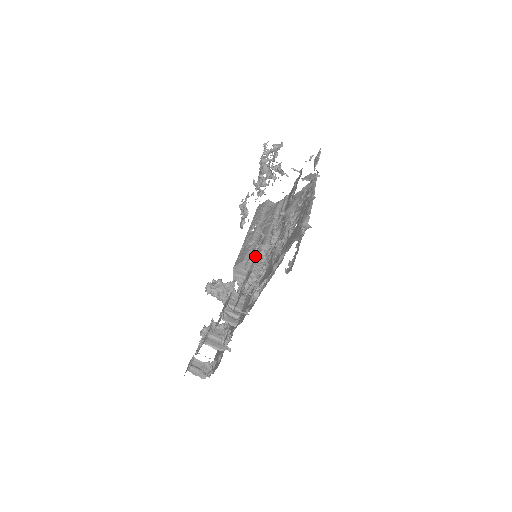
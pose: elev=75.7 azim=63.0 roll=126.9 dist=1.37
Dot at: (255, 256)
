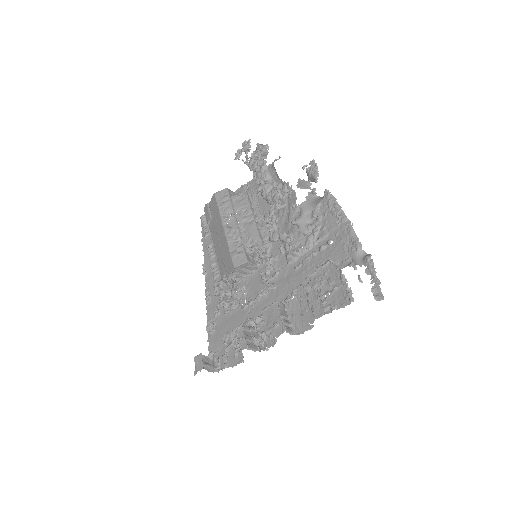
Dot at: (347, 287)
